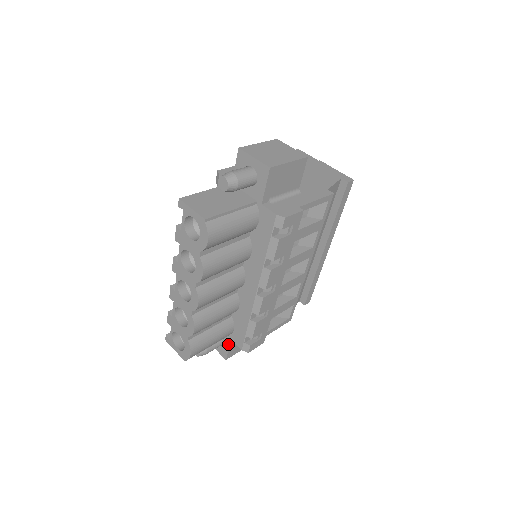
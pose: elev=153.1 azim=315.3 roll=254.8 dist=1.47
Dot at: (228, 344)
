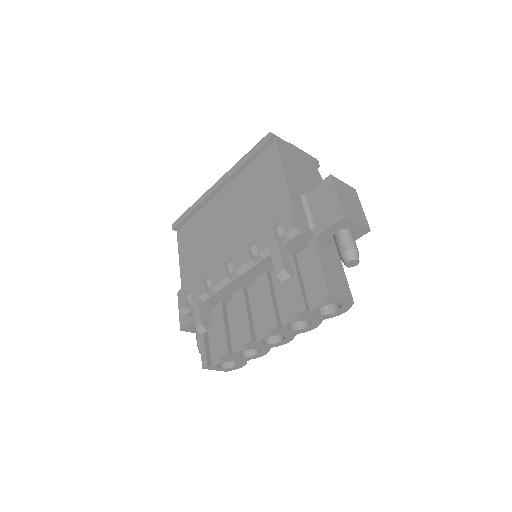
Dot at: occluded
